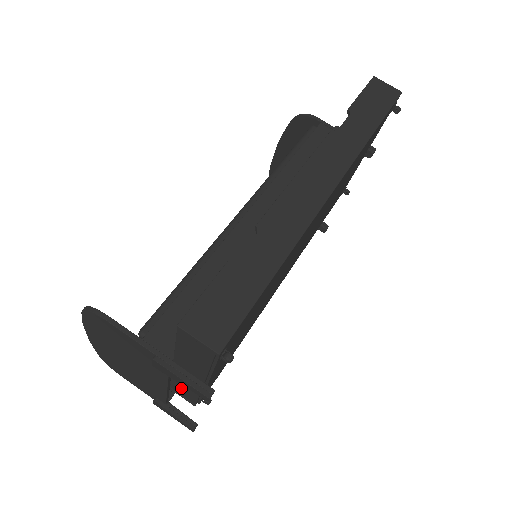
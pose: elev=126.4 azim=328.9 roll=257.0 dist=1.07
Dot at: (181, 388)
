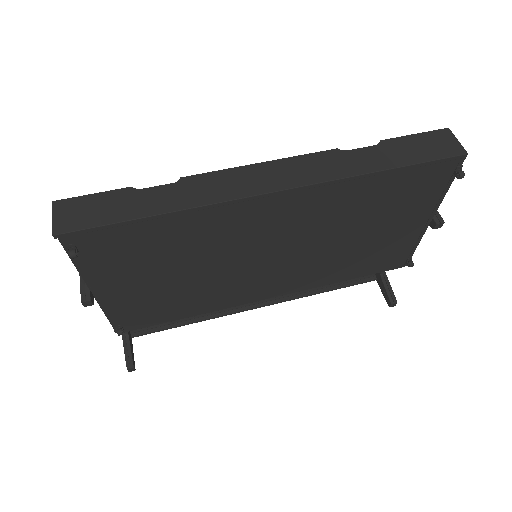
Dot at: occluded
